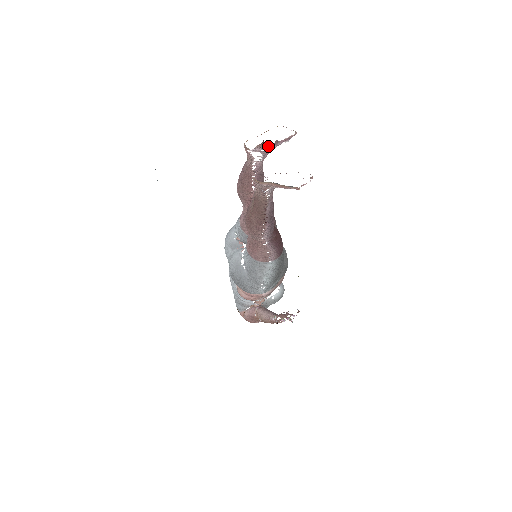
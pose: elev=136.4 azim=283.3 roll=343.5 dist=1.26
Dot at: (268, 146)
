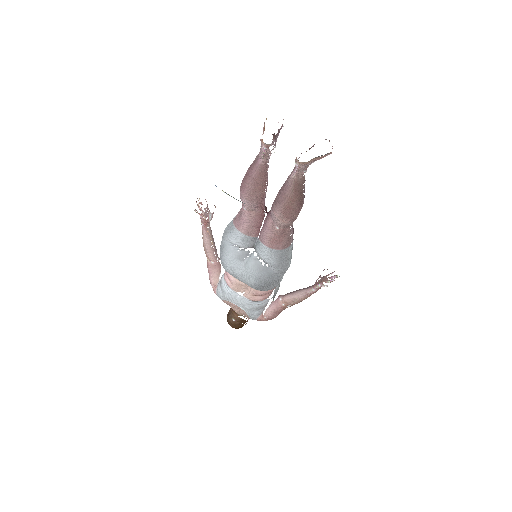
Dot at: (276, 136)
